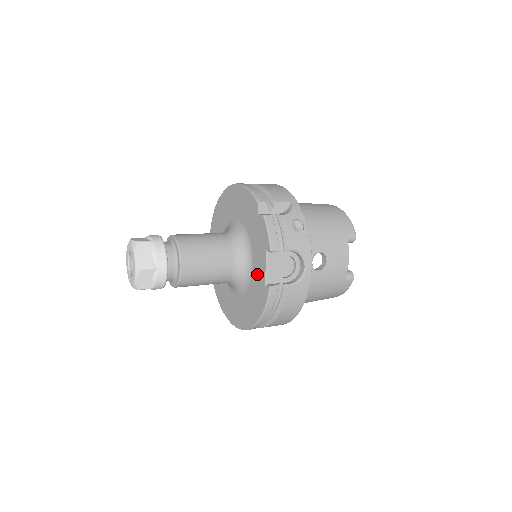
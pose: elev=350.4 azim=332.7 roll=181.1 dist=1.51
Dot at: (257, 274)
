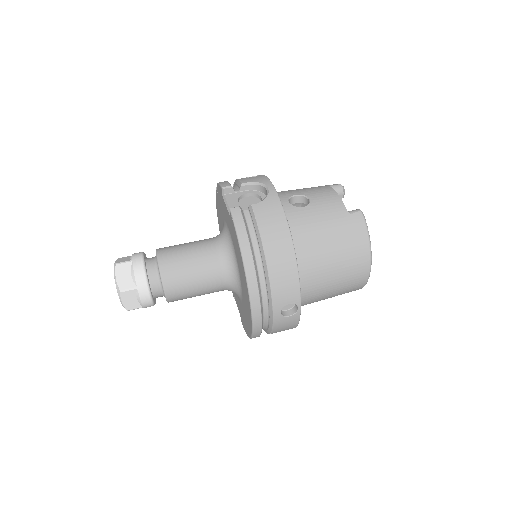
Dot at: (229, 226)
